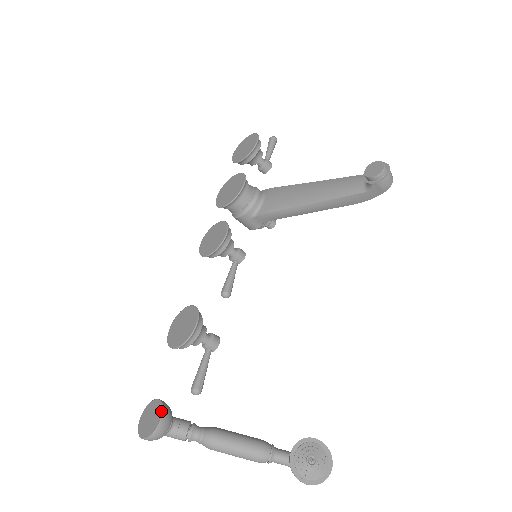
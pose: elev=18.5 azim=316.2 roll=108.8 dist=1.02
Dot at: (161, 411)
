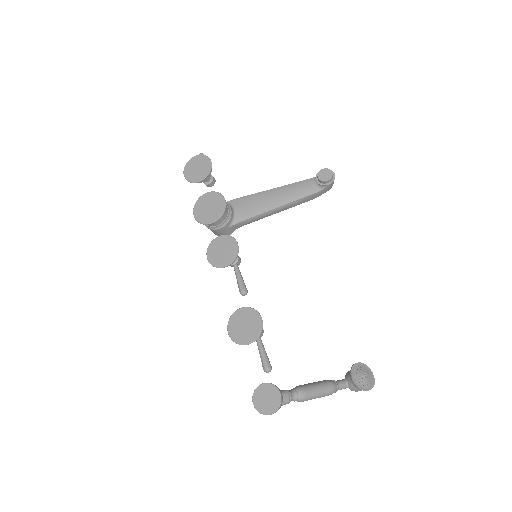
Dot at: (276, 389)
